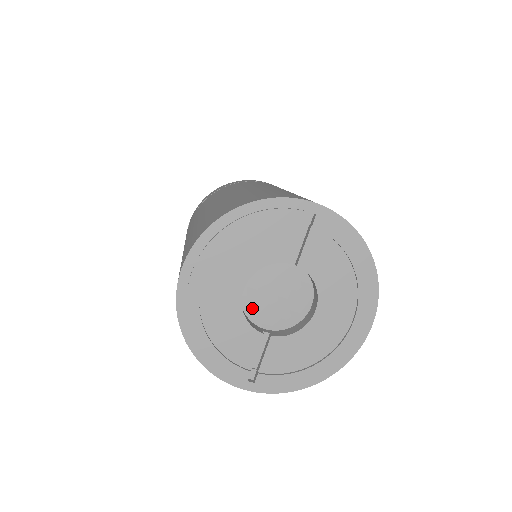
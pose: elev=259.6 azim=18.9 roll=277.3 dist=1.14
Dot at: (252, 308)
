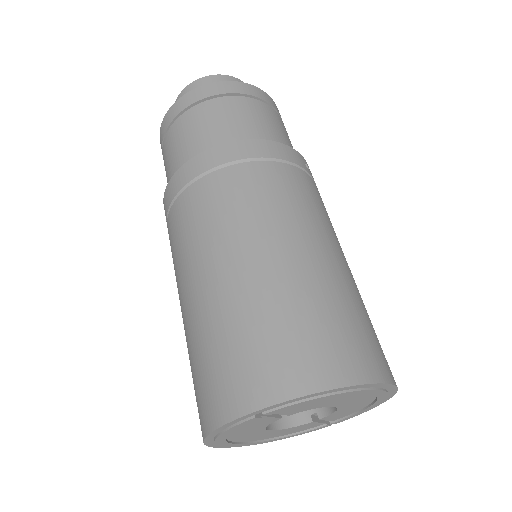
Dot at: occluded
